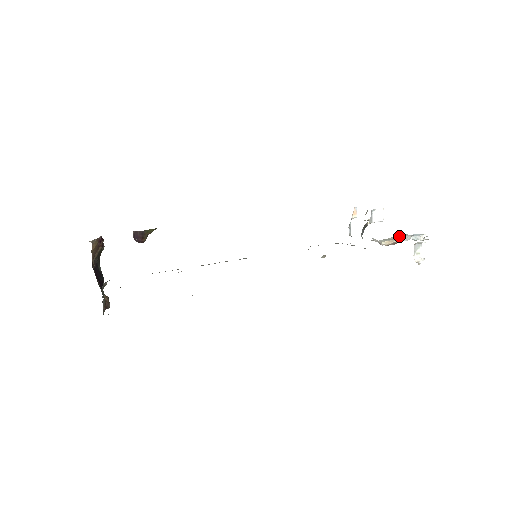
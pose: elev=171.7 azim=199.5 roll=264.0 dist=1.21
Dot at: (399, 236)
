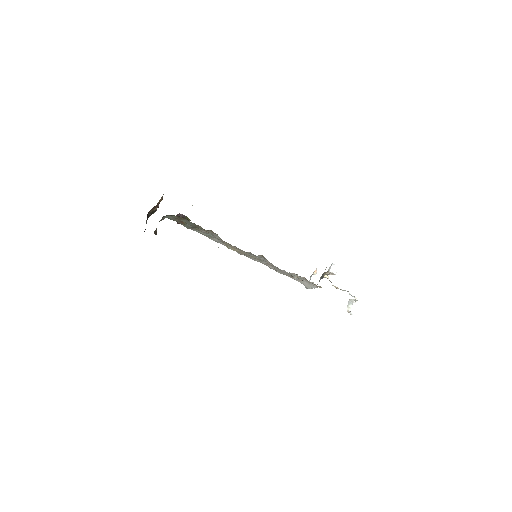
Dot at: occluded
